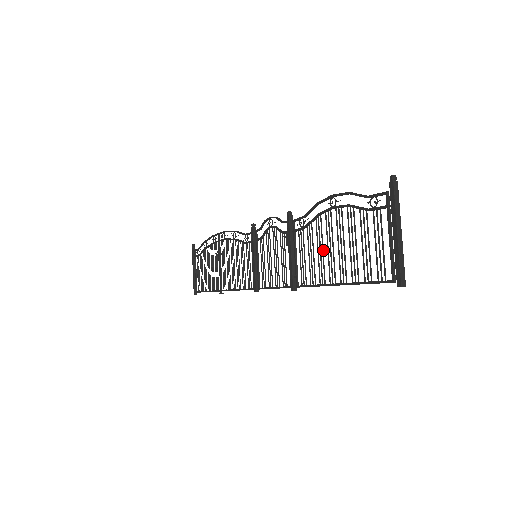
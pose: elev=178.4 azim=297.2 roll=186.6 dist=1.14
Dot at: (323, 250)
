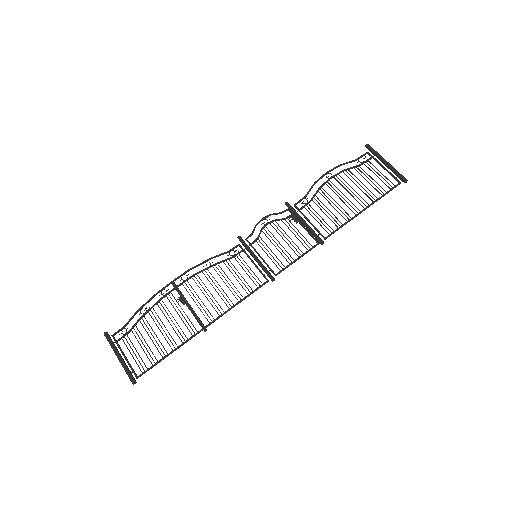
Dot at: (337, 203)
